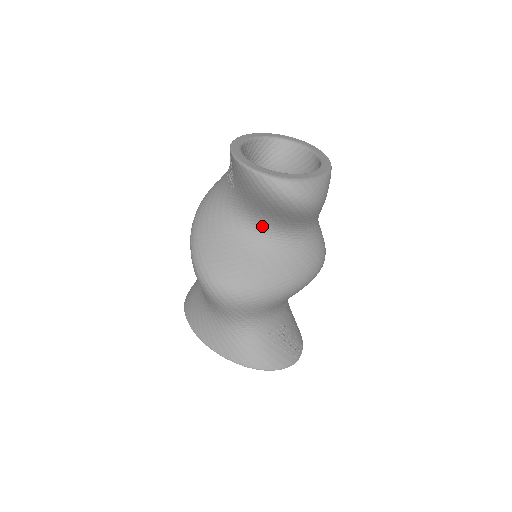
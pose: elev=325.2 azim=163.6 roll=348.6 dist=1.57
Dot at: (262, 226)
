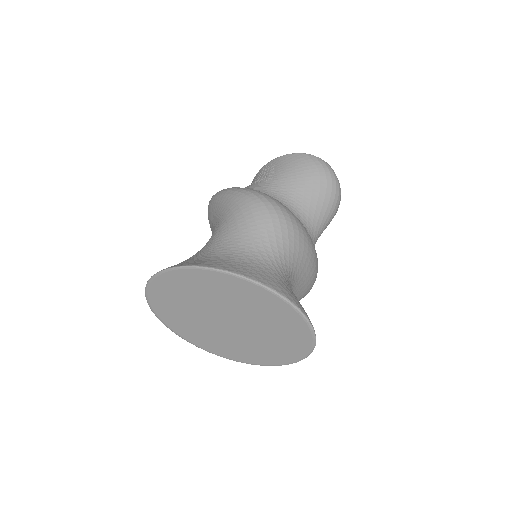
Dot at: (293, 208)
